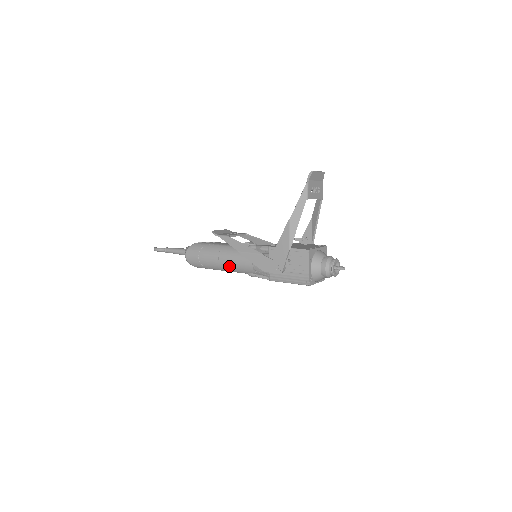
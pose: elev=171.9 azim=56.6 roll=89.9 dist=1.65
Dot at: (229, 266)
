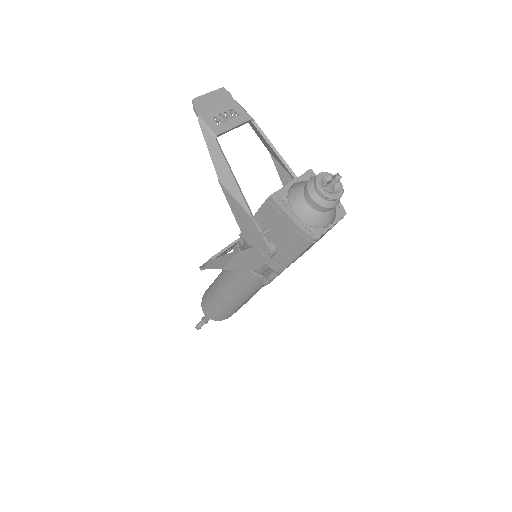
Dot at: (239, 293)
